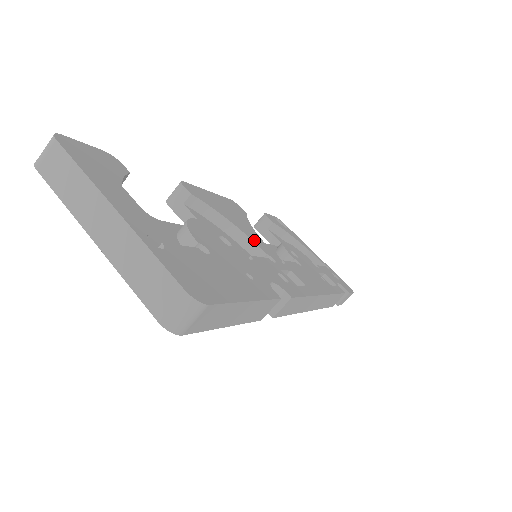
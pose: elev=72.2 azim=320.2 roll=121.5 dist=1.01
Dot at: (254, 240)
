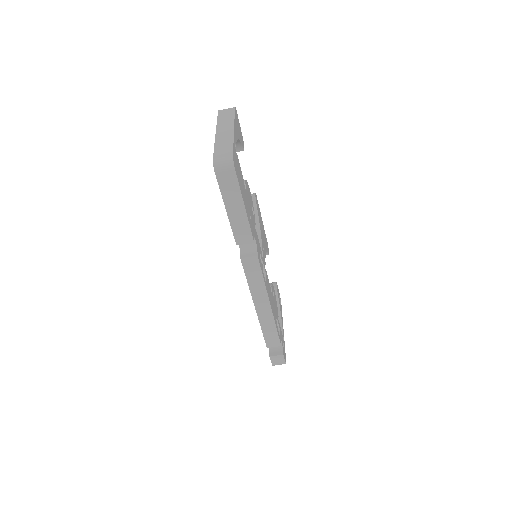
Dot at: occluded
